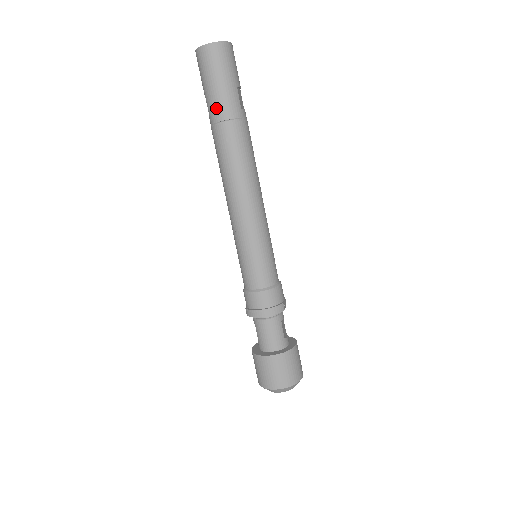
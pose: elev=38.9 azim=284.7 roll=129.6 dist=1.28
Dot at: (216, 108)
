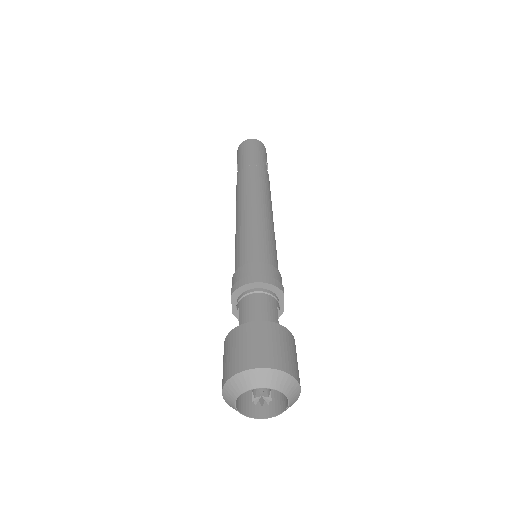
Dot at: (247, 161)
